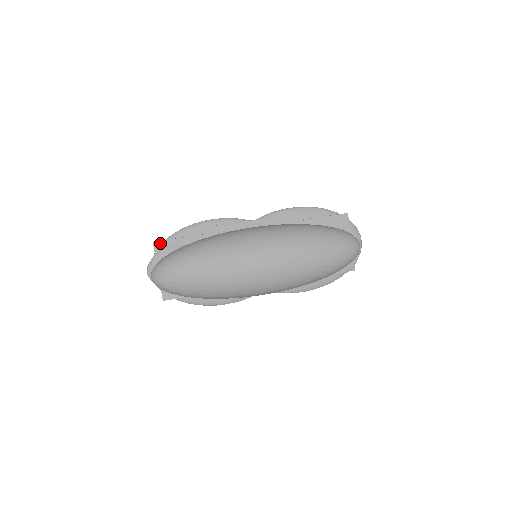
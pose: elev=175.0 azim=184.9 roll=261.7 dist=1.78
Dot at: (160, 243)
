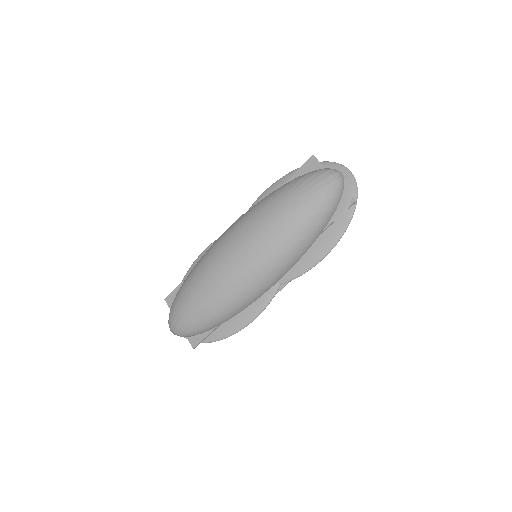
Dot at: (170, 297)
